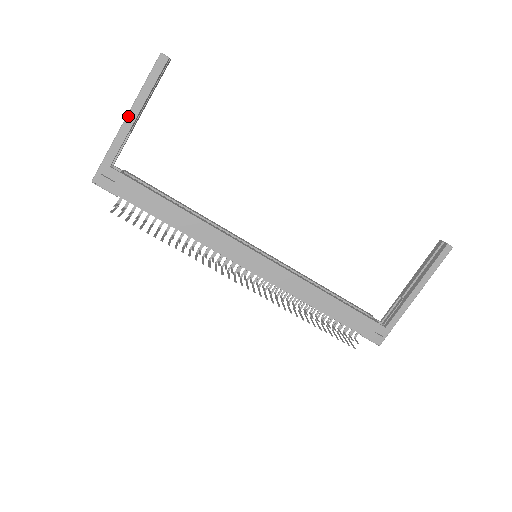
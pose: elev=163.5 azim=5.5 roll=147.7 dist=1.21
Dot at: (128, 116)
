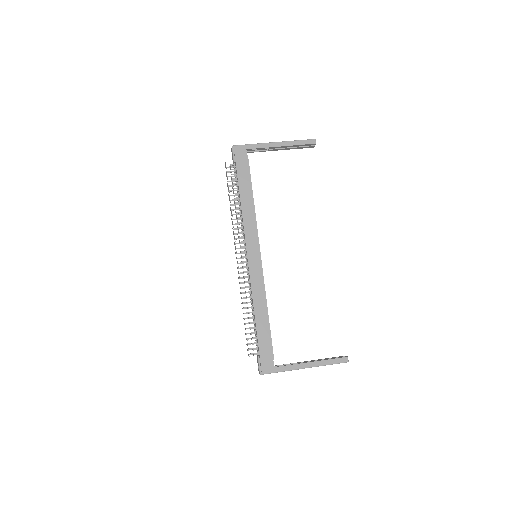
Dot at: (277, 142)
